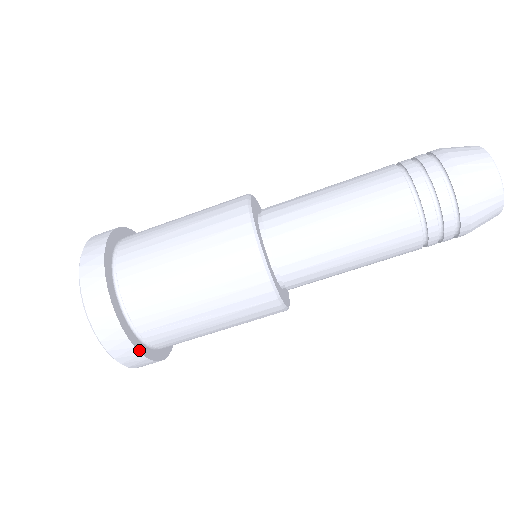
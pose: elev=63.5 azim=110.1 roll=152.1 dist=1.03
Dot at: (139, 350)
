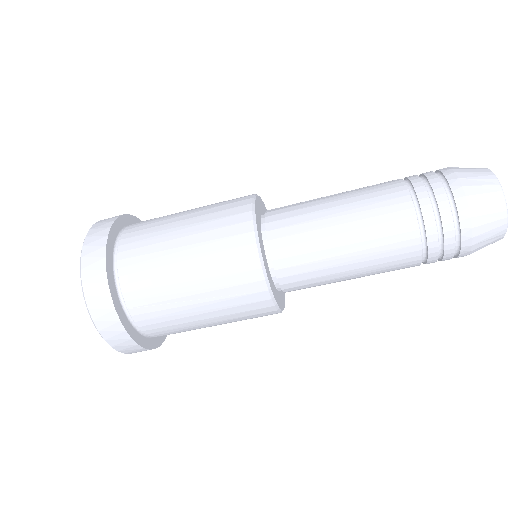
Dot at: (124, 326)
